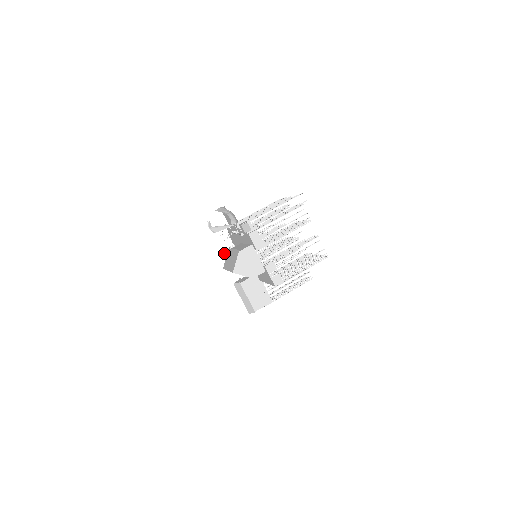
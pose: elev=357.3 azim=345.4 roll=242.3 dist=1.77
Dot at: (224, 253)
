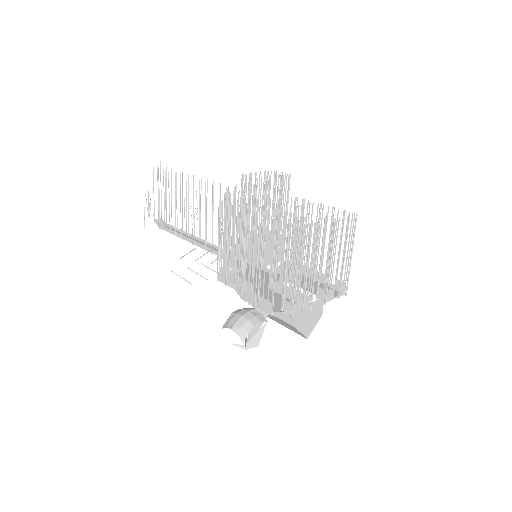
Dot at: occluded
